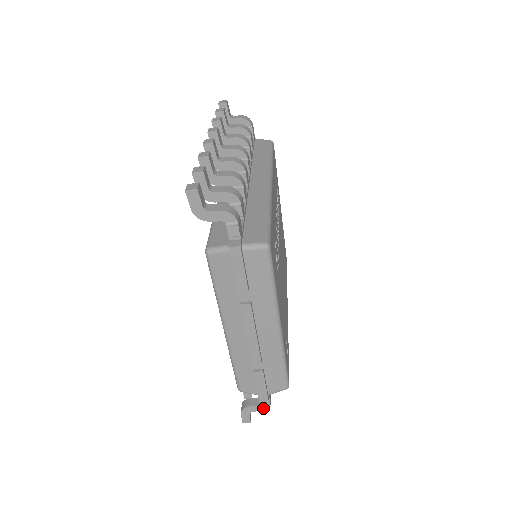
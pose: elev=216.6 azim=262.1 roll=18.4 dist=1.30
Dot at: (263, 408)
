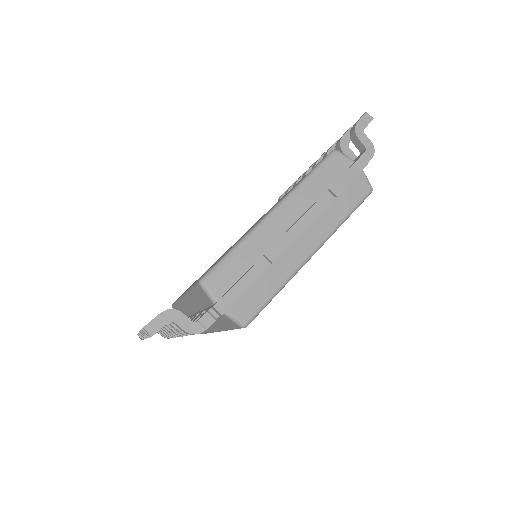
Dot at: (191, 329)
